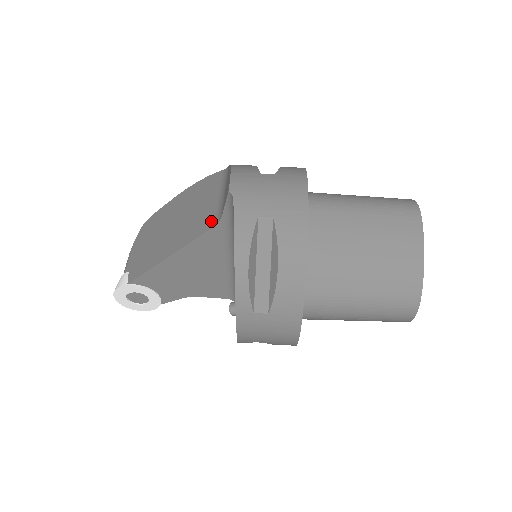
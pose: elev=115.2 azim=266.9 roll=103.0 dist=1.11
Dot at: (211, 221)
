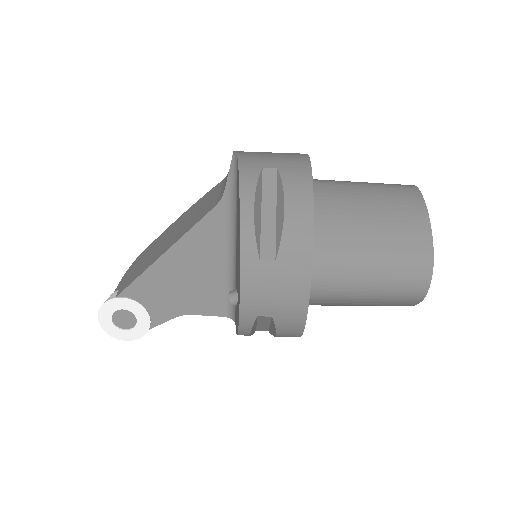
Dot at: (212, 205)
